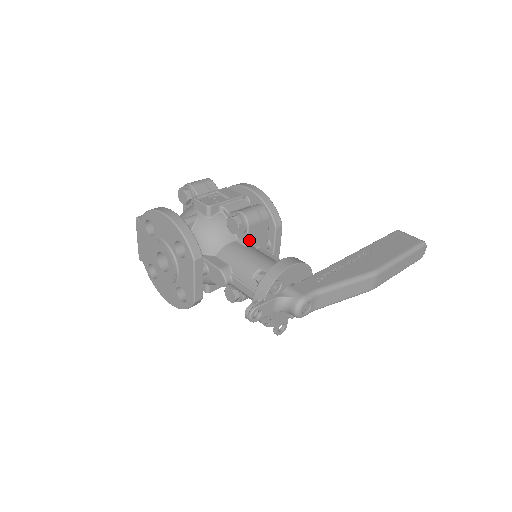
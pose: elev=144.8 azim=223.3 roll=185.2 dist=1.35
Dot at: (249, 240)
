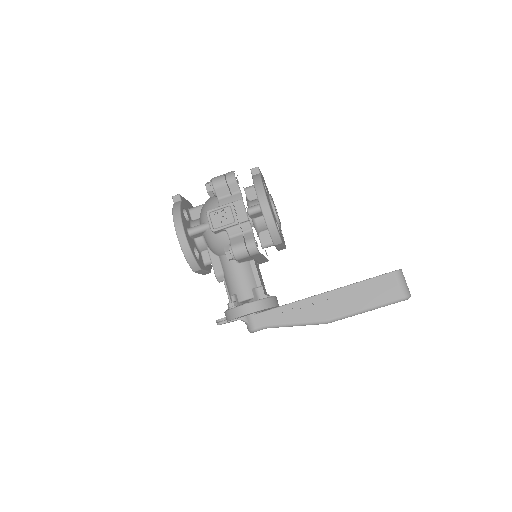
Dot at: (241, 261)
